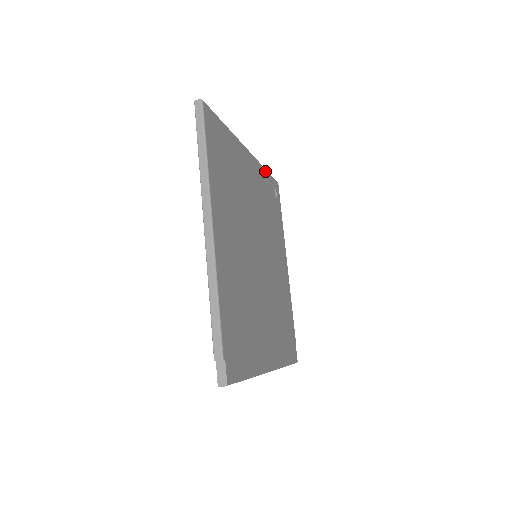
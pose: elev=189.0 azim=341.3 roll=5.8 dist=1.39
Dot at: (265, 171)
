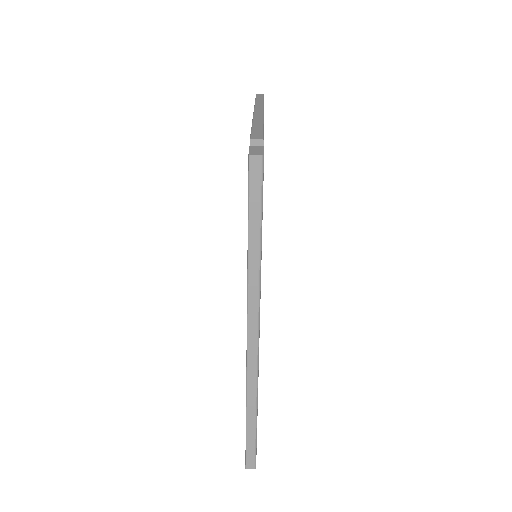
Dot at: occluded
